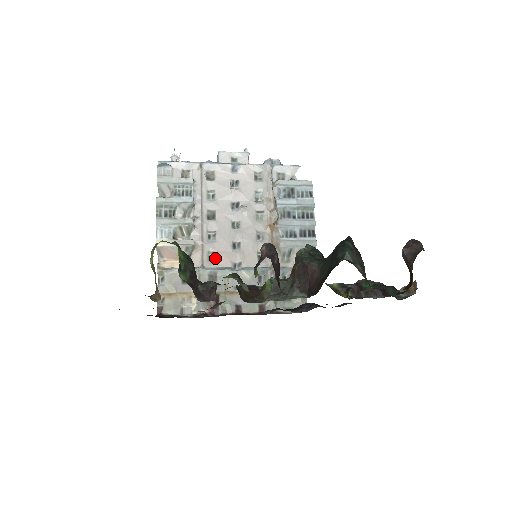
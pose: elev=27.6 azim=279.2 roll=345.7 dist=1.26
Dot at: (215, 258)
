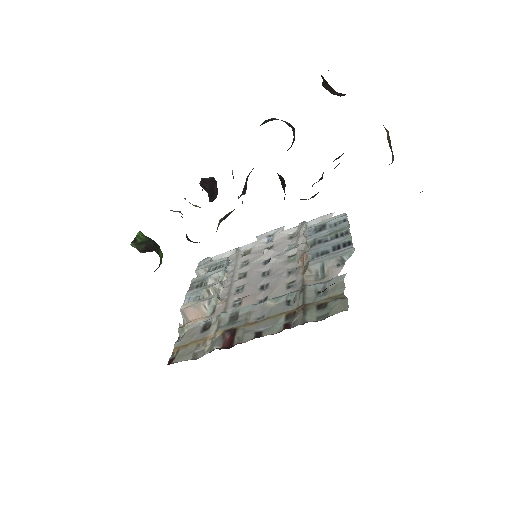
Dot at: (240, 304)
